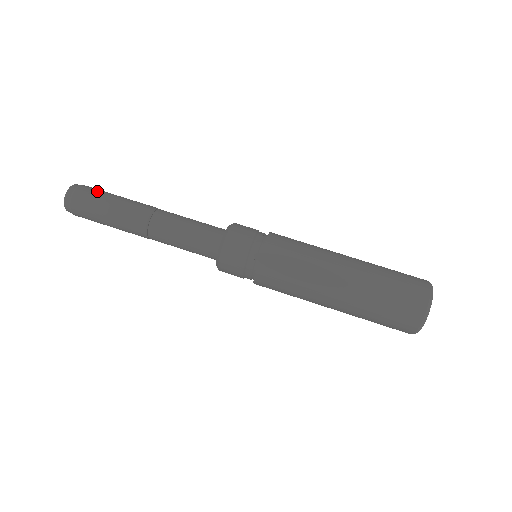
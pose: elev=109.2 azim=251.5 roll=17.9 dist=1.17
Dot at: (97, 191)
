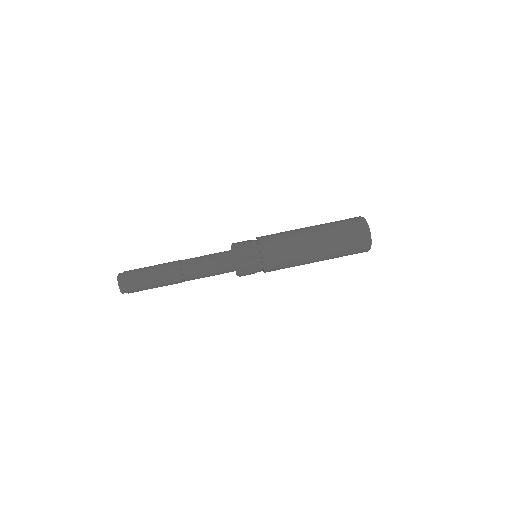
Dot at: occluded
